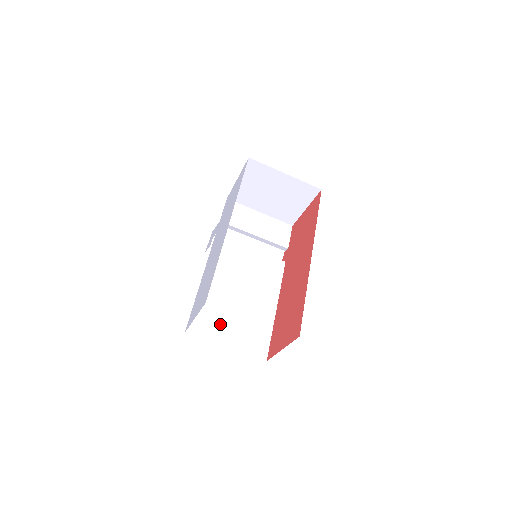
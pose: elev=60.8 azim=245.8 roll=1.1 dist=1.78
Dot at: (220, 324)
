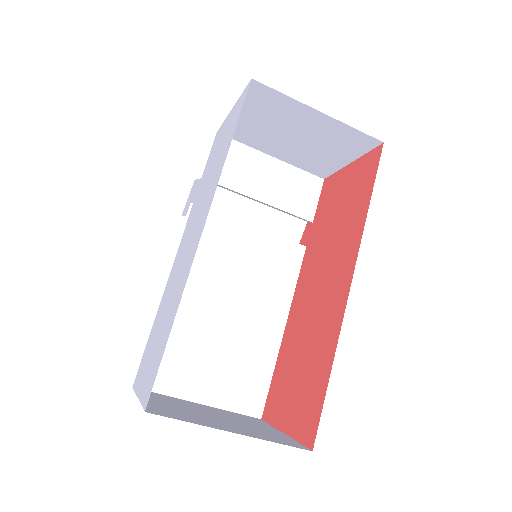
Dot at: (191, 366)
